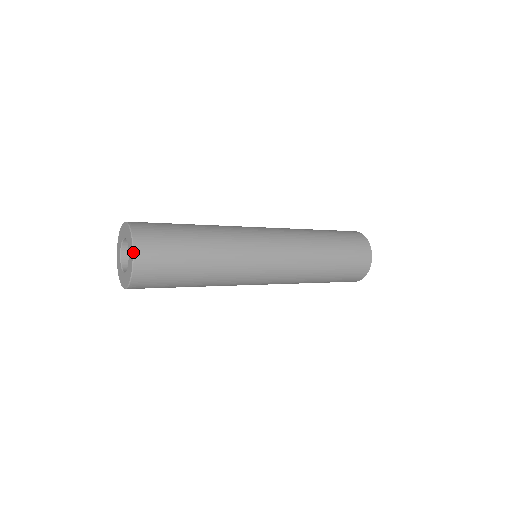
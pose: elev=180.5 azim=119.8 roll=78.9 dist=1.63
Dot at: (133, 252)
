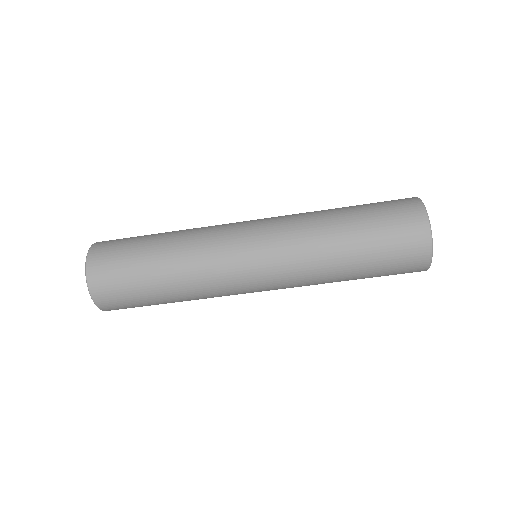
Dot at: (86, 256)
